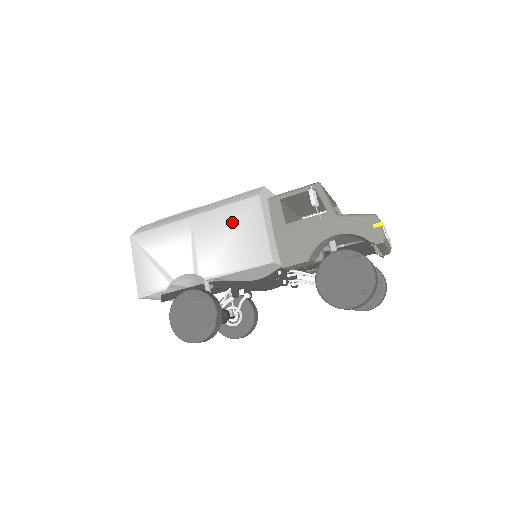
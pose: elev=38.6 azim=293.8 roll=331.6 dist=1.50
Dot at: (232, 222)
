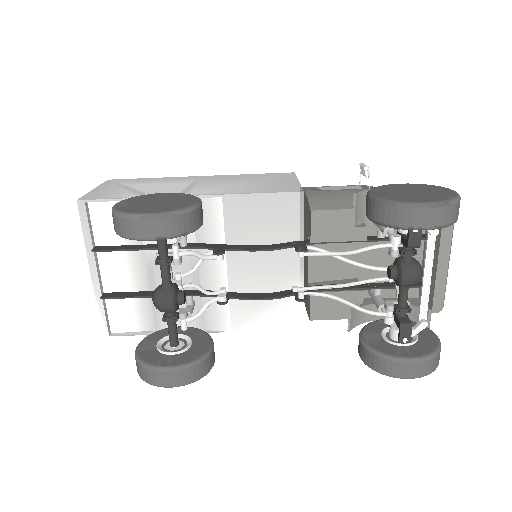
Dot at: (254, 178)
